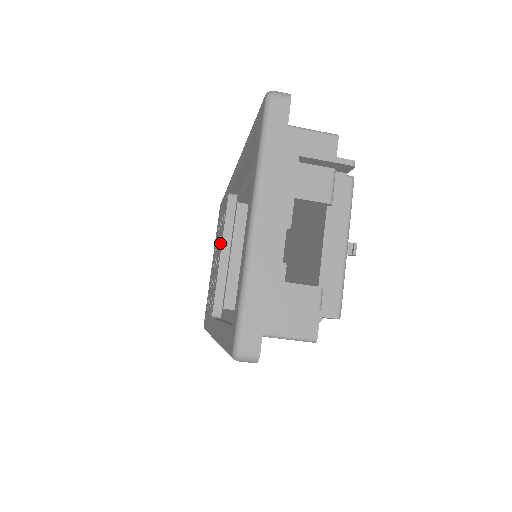
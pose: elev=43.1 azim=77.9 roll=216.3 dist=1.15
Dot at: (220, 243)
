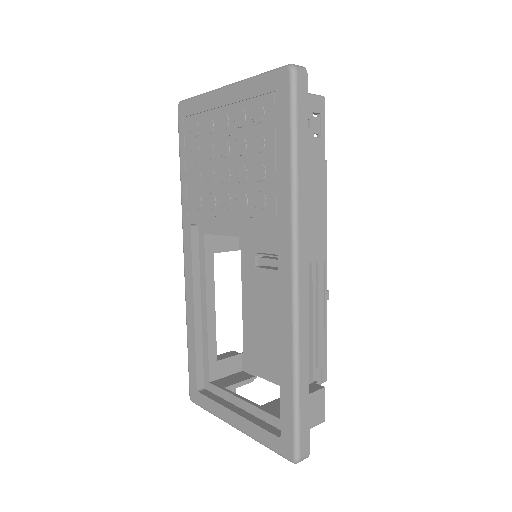
Dot at: (238, 206)
